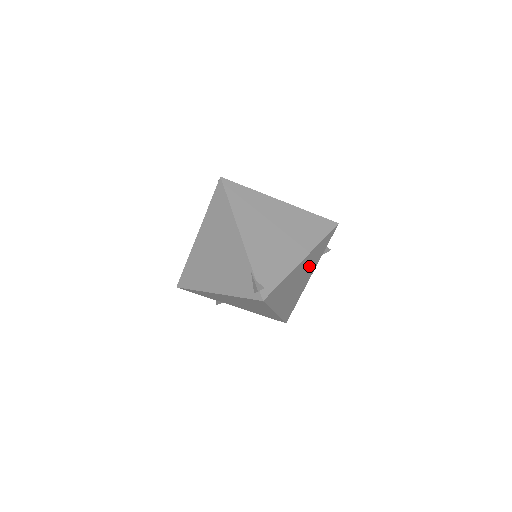
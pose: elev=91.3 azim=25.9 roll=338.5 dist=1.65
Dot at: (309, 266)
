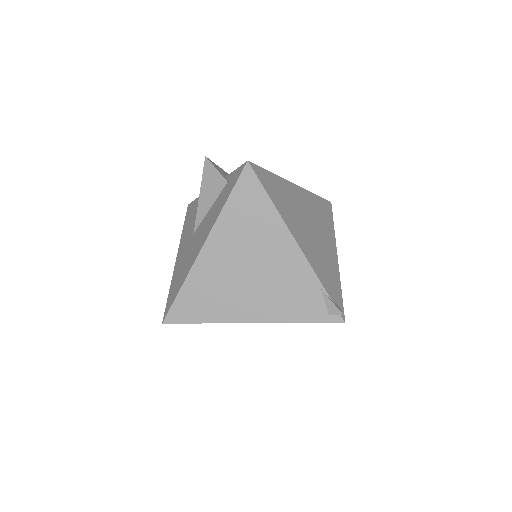
Dot at: occluded
